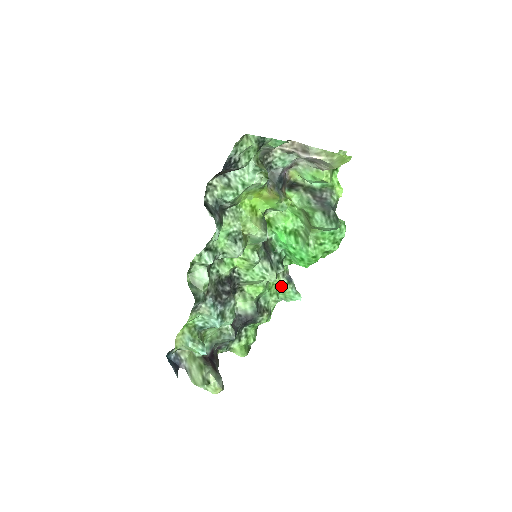
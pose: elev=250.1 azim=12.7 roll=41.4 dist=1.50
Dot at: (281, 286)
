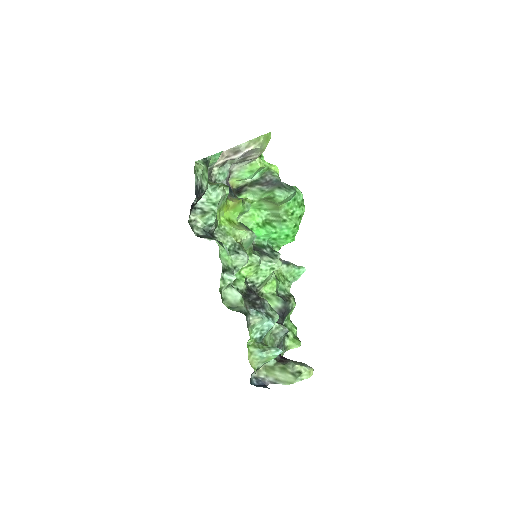
Dot at: (284, 272)
